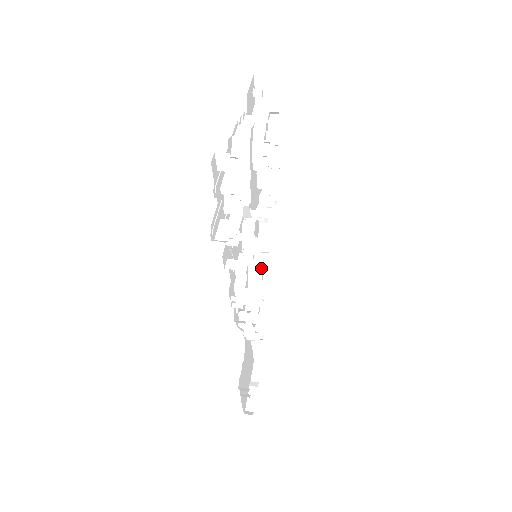
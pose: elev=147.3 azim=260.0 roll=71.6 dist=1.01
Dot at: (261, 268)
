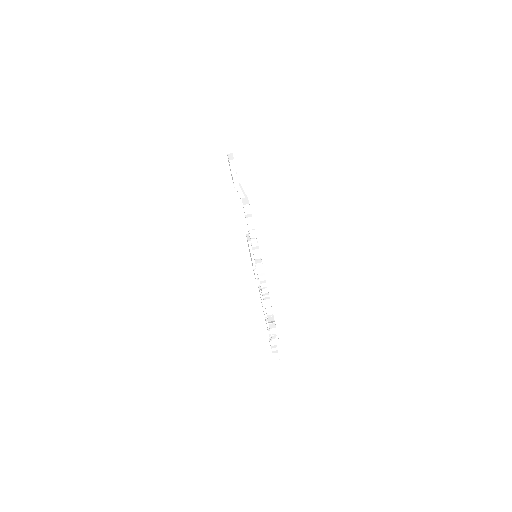
Dot at: occluded
